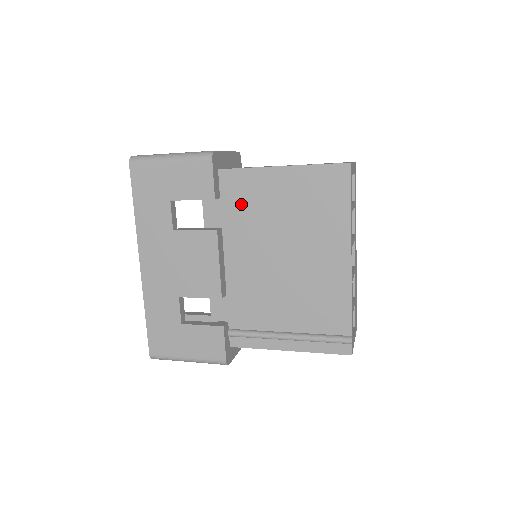
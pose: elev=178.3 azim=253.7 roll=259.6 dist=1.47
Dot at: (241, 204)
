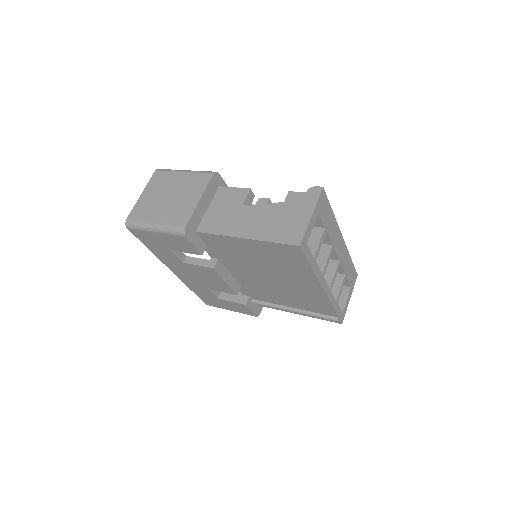
Dot at: (225, 251)
